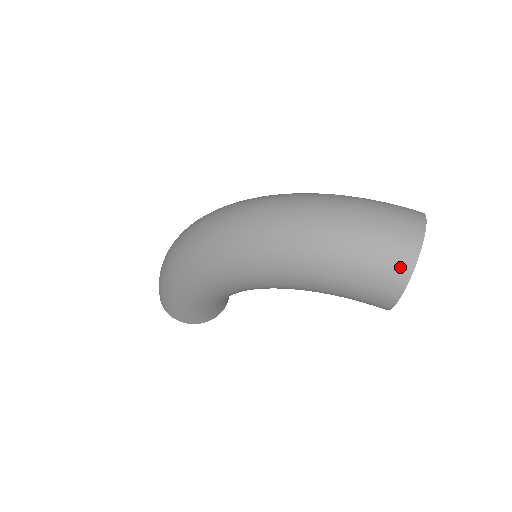
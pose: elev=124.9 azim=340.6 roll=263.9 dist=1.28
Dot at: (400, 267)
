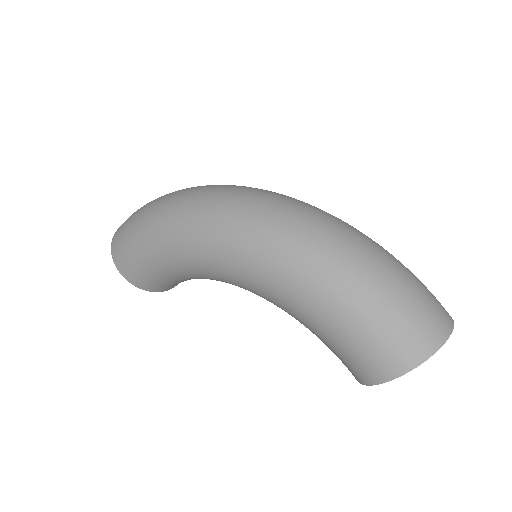
Dot at: (417, 349)
